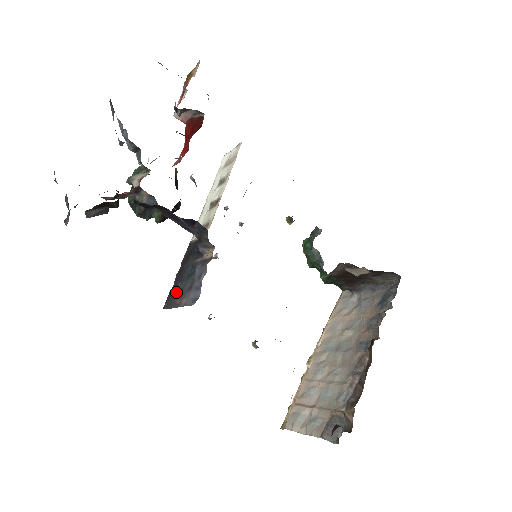
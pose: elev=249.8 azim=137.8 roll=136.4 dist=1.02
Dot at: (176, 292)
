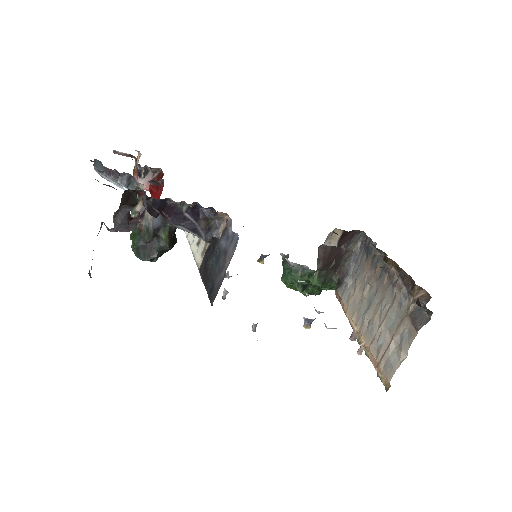
Dot at: (215, 281)
